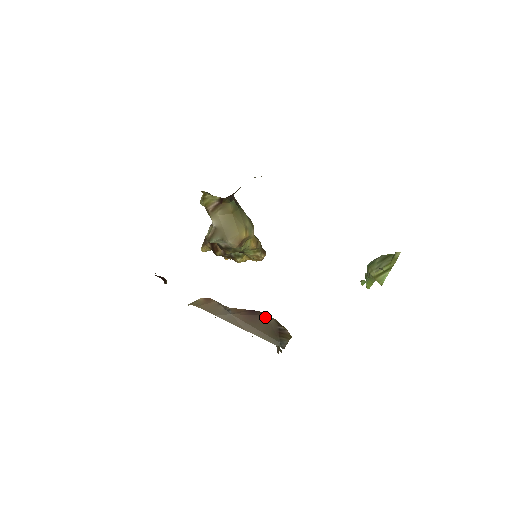
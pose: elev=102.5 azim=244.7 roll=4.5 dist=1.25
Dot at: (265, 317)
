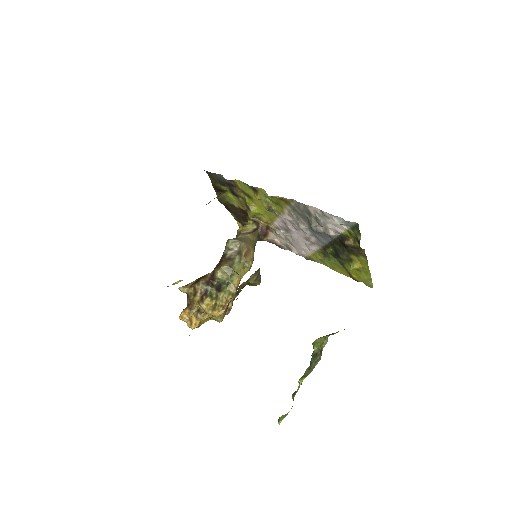
Dot at: occluded
